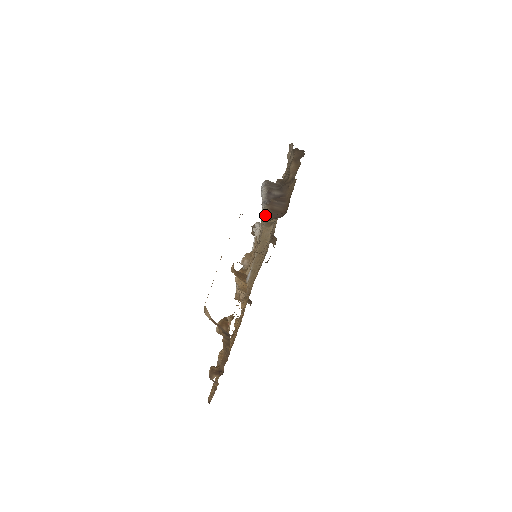
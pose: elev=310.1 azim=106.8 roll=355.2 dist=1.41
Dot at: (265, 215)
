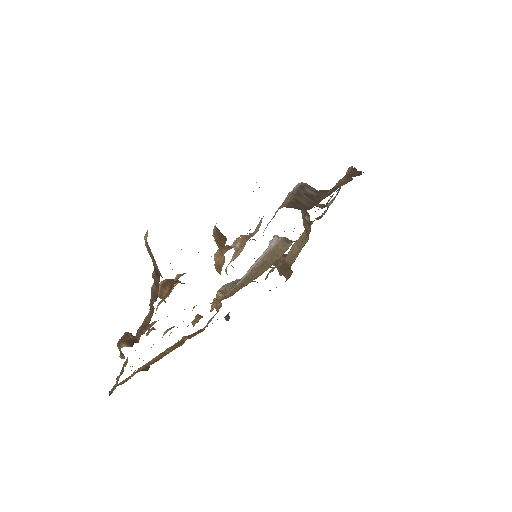
Dot at: (285, 202)
